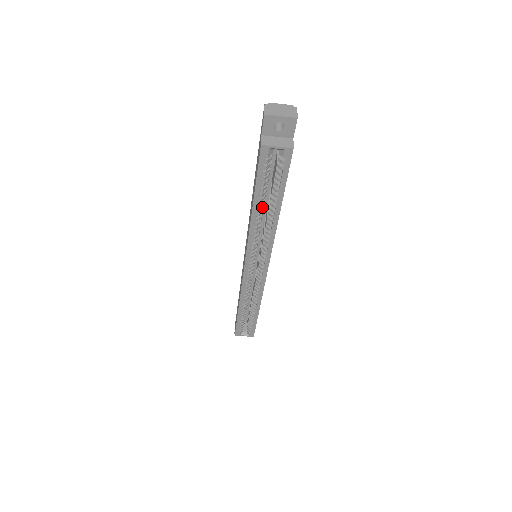
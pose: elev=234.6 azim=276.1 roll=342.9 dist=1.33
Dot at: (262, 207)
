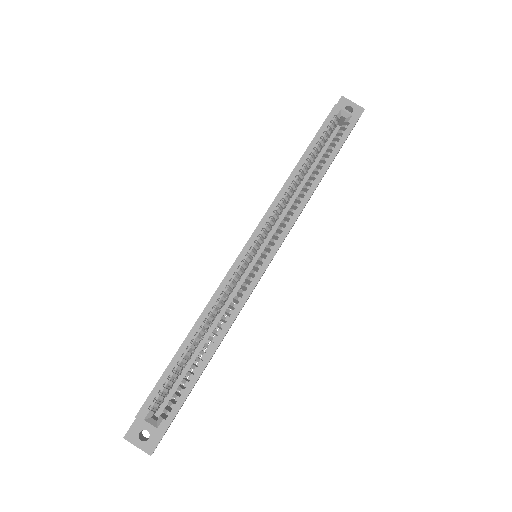
Dot at: (305, 170)
